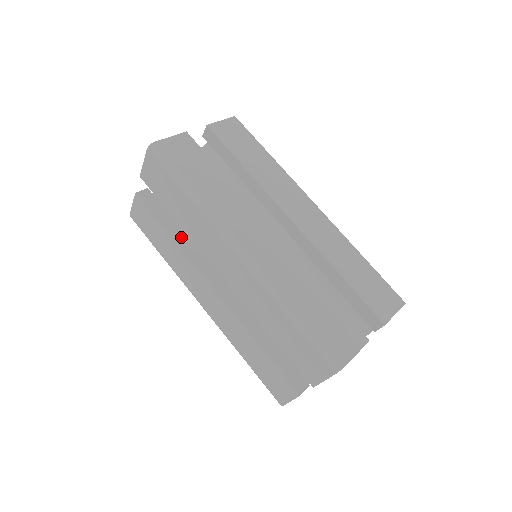
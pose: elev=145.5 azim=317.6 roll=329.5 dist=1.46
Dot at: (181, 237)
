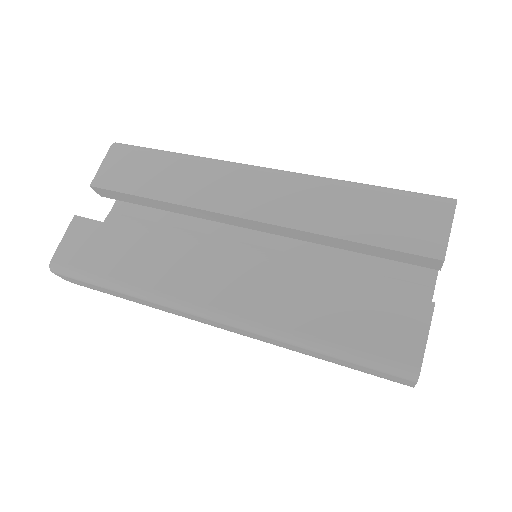
Dot at: occluded
